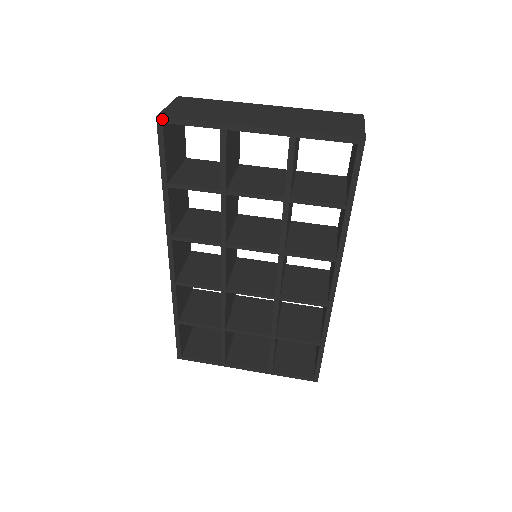
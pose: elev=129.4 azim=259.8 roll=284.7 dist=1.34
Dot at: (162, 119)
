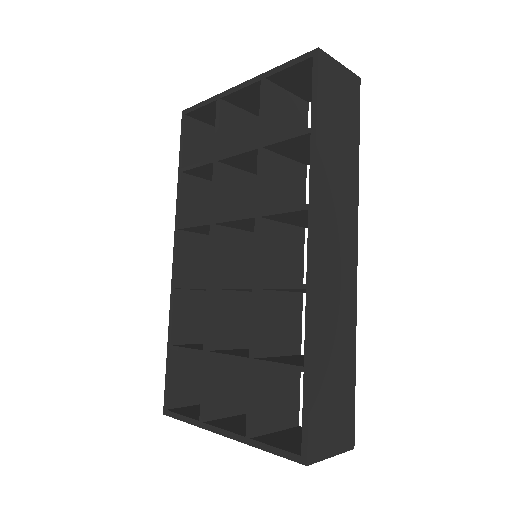
Dot at: (185, 111)
